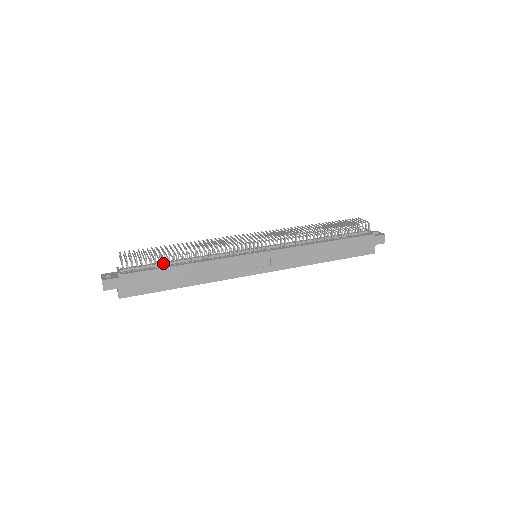
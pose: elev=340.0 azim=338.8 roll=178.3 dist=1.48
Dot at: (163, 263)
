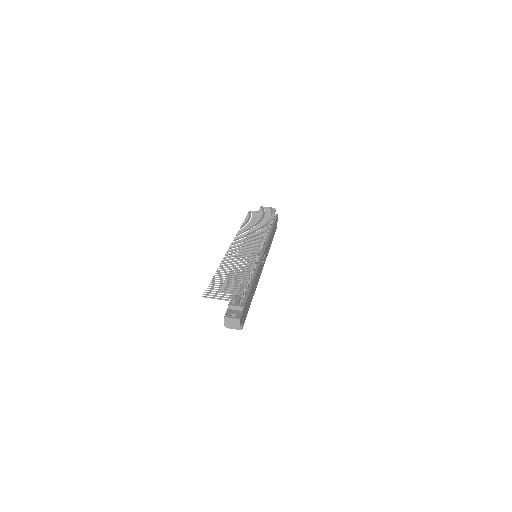
Dot at: occluded
